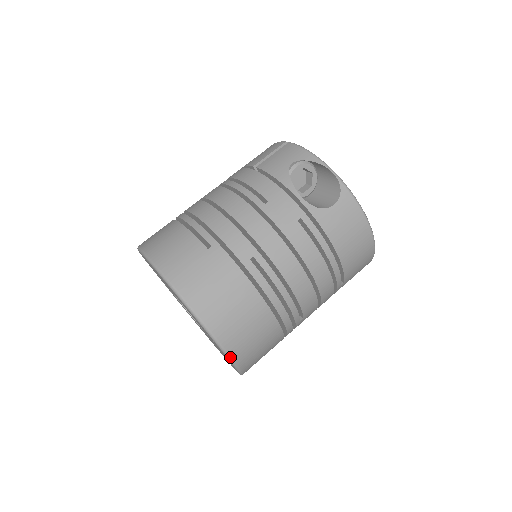
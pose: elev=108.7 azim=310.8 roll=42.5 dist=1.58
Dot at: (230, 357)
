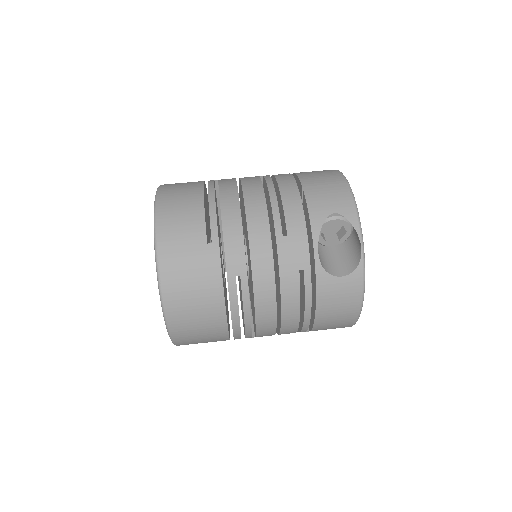
Dot at: (171, 336)
